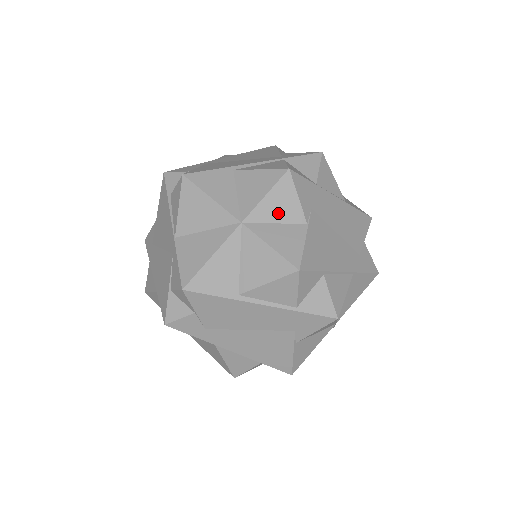
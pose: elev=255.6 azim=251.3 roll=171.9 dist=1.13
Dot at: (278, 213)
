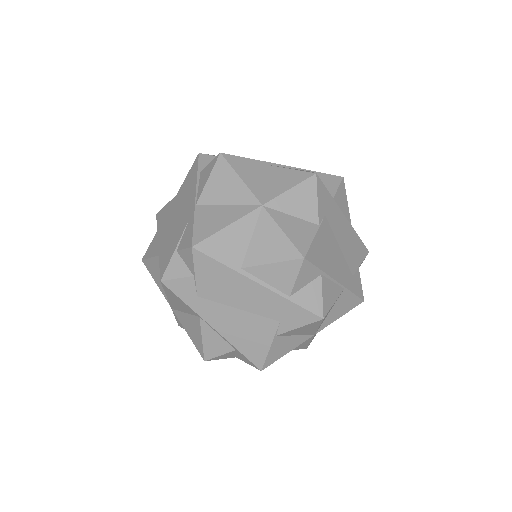
Dot at: (296, 208)
